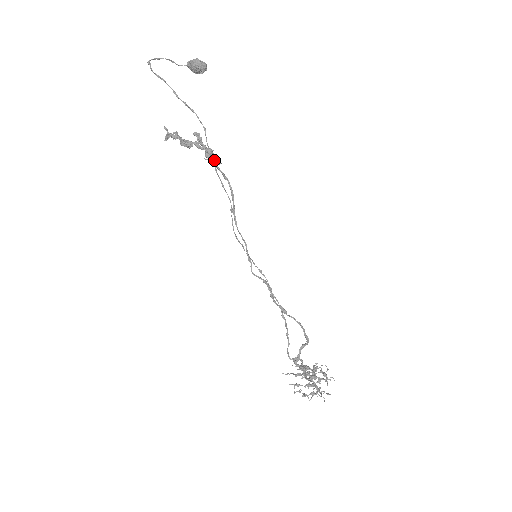
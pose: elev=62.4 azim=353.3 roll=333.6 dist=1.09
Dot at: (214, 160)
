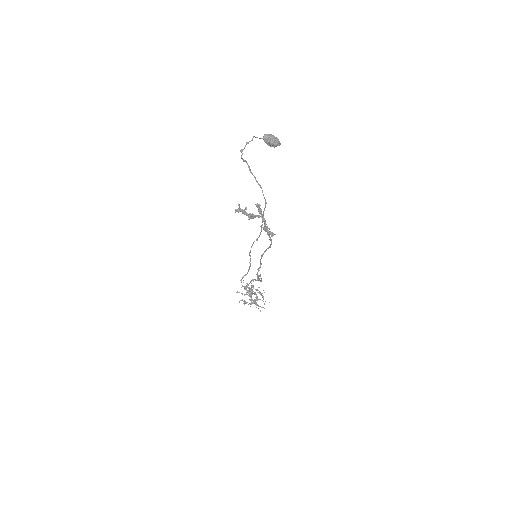
Dot at: occluded
